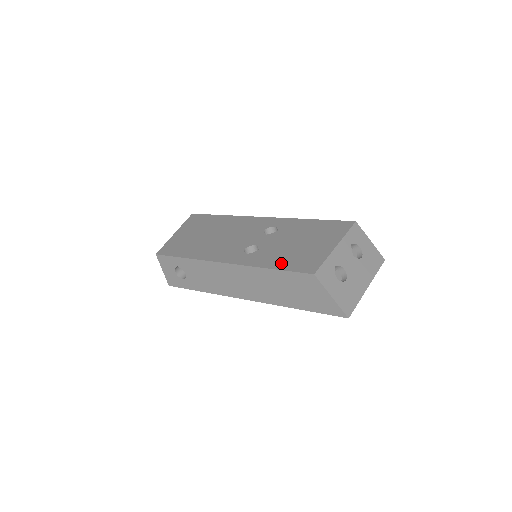
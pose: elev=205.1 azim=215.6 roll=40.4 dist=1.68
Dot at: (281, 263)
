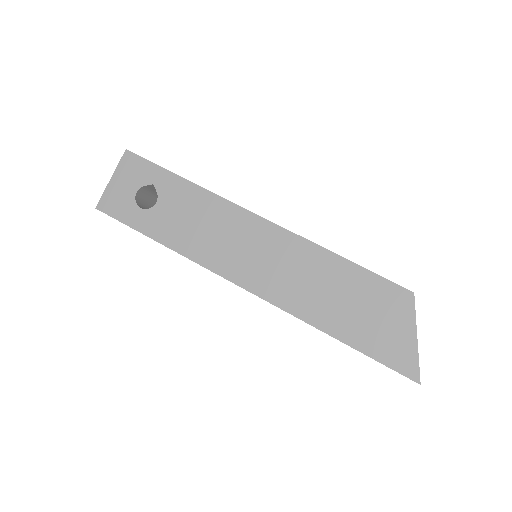
Dot at: occluded
